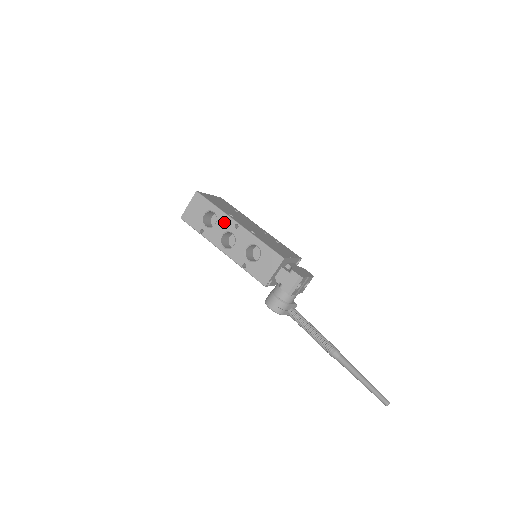
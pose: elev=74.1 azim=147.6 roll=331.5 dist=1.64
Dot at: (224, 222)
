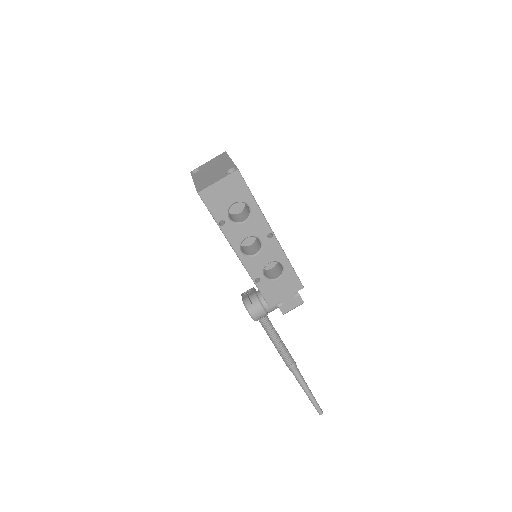
Dot at: (257, 225)
